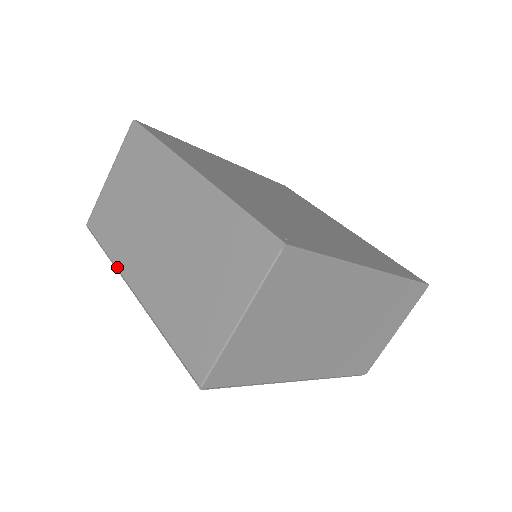
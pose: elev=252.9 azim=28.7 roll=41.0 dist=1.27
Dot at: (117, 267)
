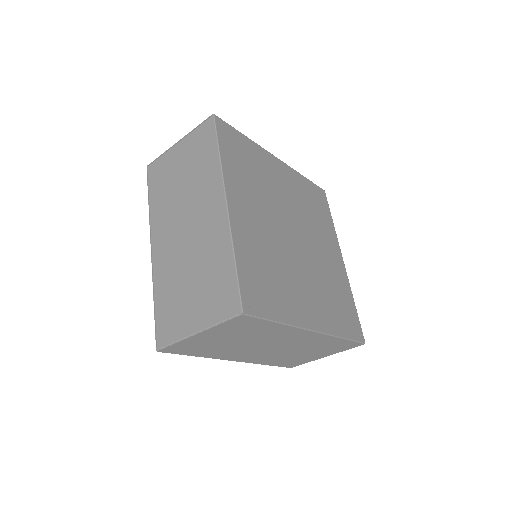
Dot at: (150, 222)
